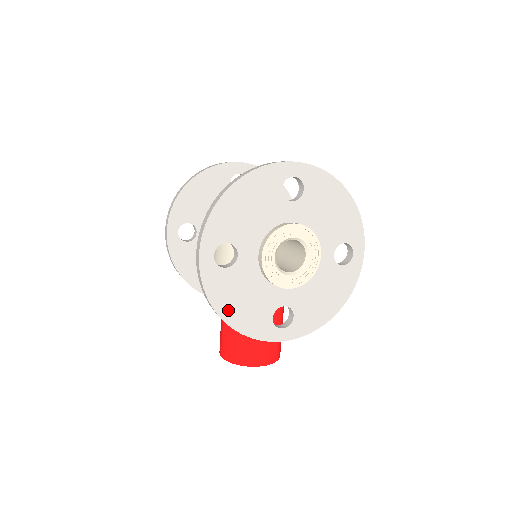
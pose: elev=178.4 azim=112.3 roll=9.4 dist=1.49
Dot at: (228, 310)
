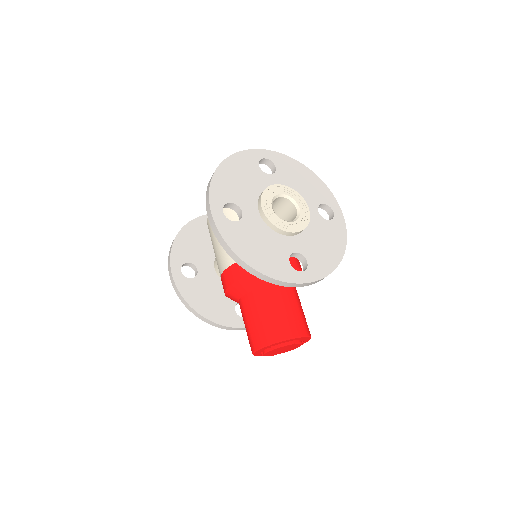
Dot at: (249, 256)
